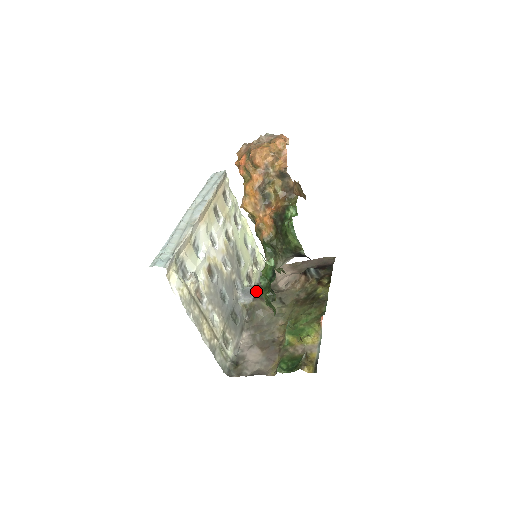
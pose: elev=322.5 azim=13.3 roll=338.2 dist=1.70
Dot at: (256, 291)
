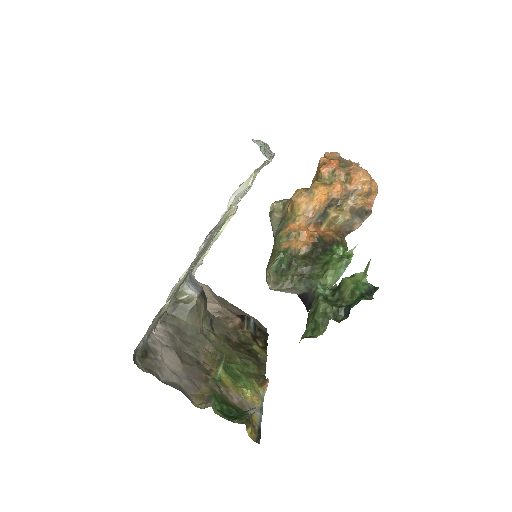
Dot at: (203, 290)
